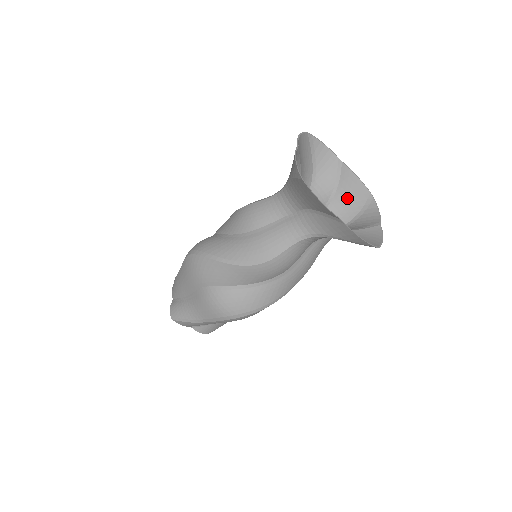
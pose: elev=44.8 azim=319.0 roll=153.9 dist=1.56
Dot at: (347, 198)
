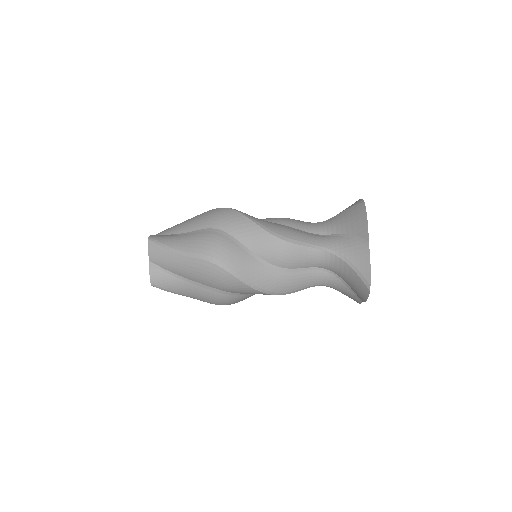
Dot at: occluded
